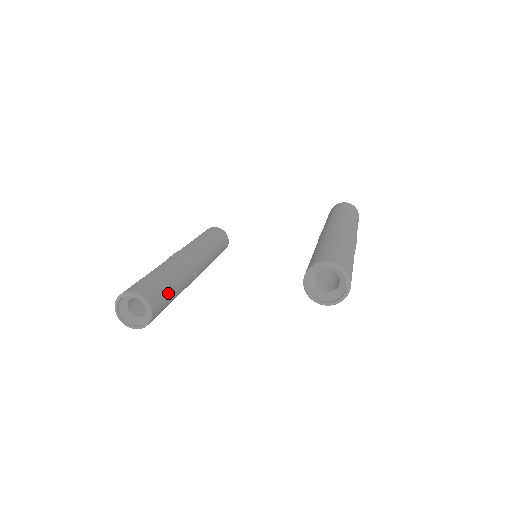
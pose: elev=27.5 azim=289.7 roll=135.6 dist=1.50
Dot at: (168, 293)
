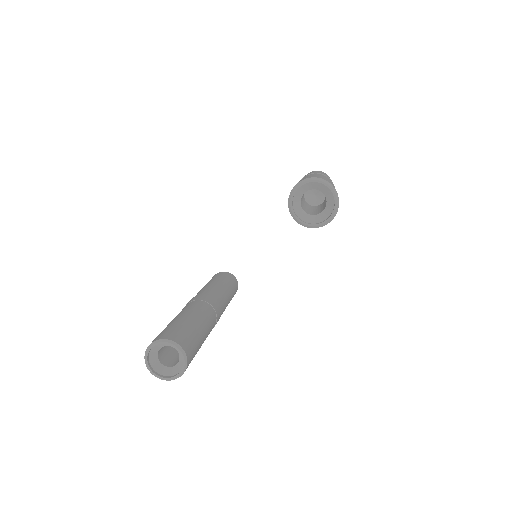
Dot at: (192, 330)
